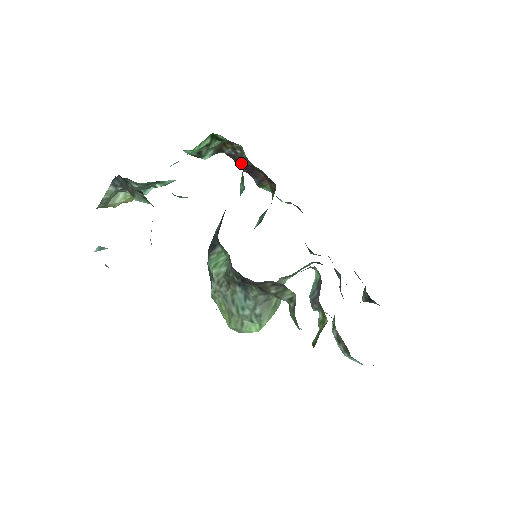
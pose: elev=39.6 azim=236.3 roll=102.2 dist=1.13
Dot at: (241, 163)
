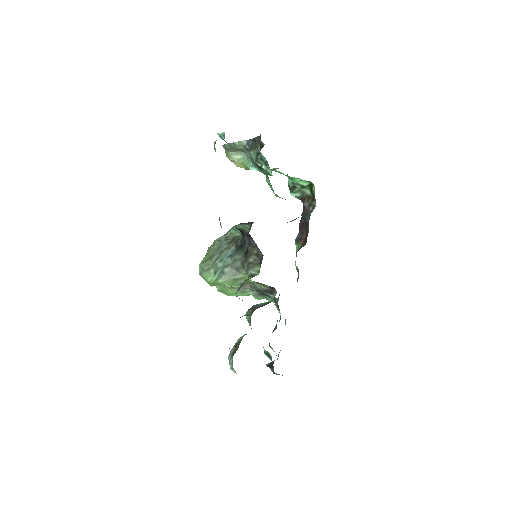
Dot at: (304, 217)
